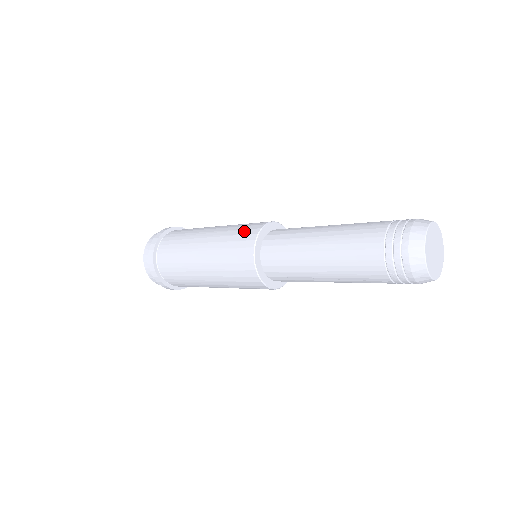
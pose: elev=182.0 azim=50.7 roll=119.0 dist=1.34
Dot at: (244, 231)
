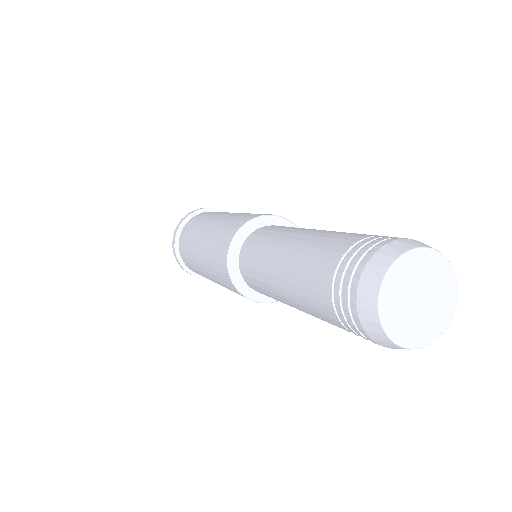
Dot at: (218, 266)
